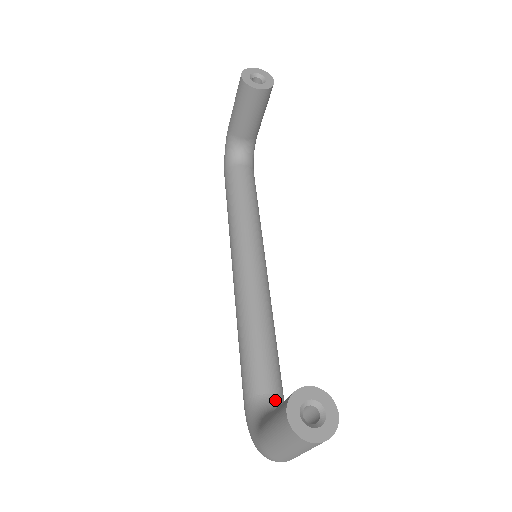
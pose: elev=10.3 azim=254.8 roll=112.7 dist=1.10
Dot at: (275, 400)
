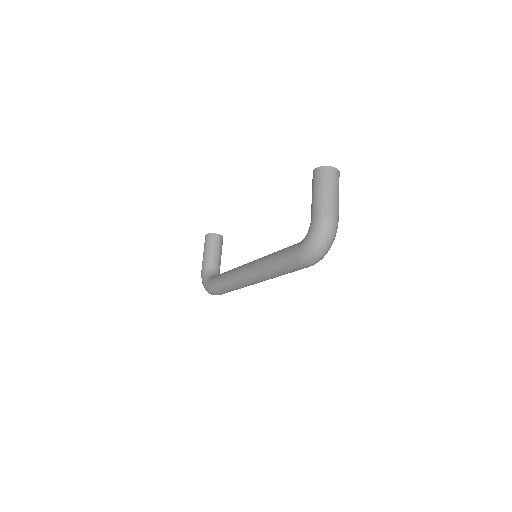
Dot at: occluded
